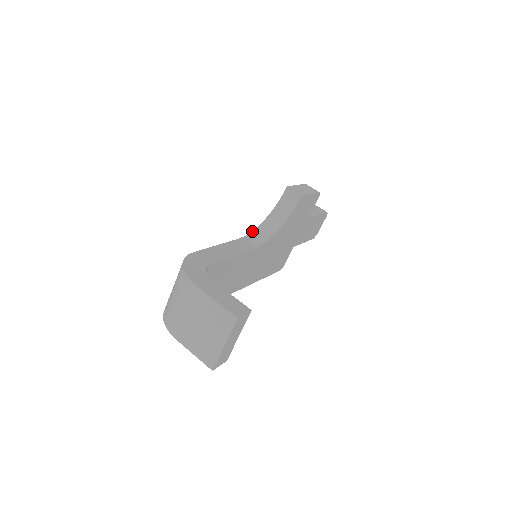
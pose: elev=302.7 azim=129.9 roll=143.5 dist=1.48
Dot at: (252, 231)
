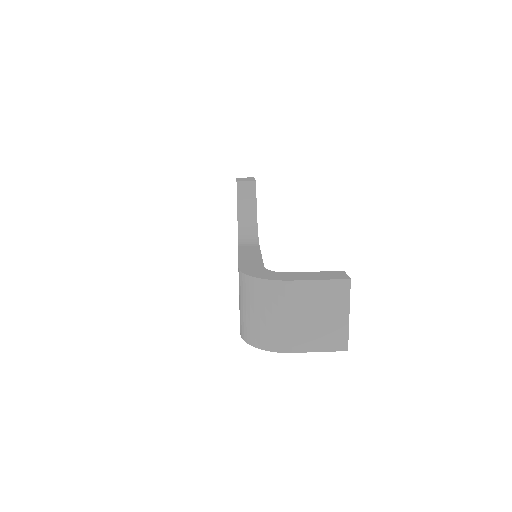
Dot at: (238, 236)
